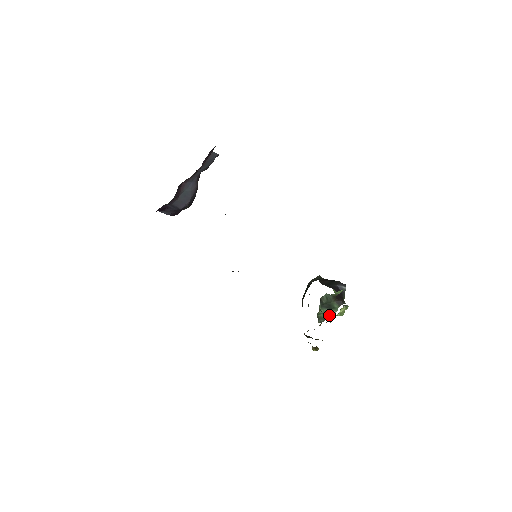
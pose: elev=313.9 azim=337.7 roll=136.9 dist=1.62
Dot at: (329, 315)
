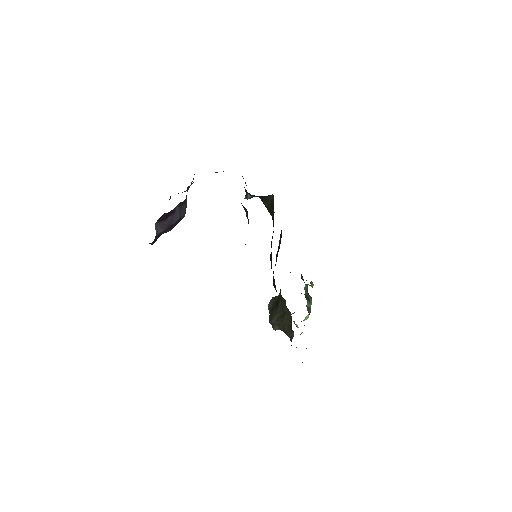
Dot at: (310, 309)
